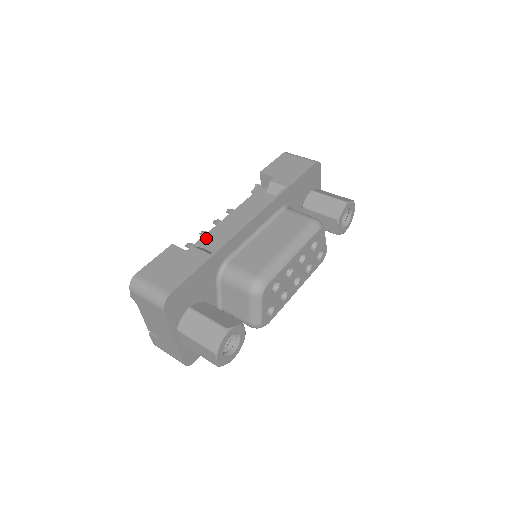
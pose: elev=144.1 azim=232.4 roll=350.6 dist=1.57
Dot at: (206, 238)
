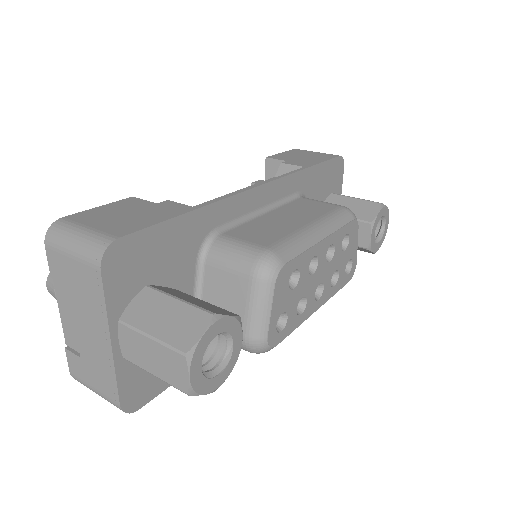
Dot at: occluded
